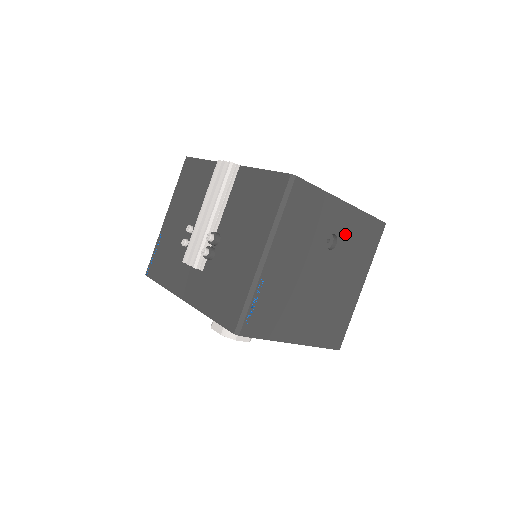
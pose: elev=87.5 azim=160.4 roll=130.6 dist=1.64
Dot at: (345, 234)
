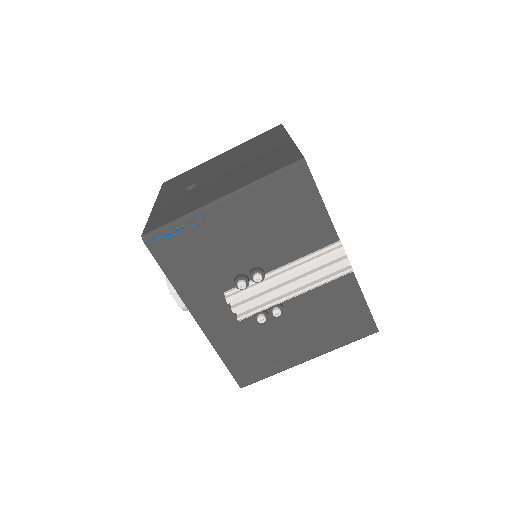
Dot at: occluded
